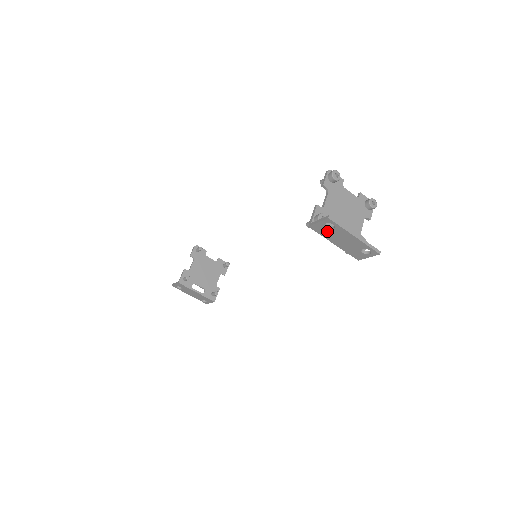
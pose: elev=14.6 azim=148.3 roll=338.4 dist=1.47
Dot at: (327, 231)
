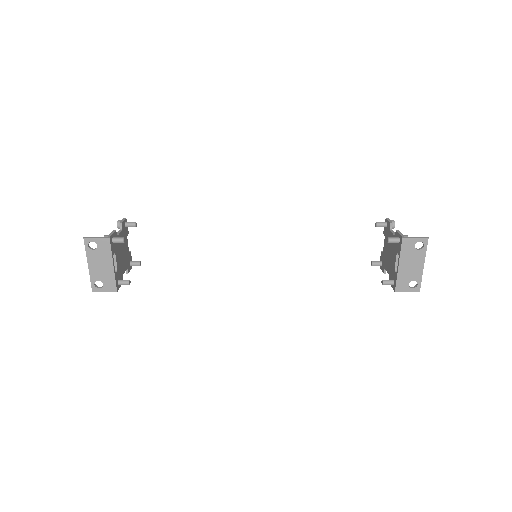
Dot at: (411, 249)
